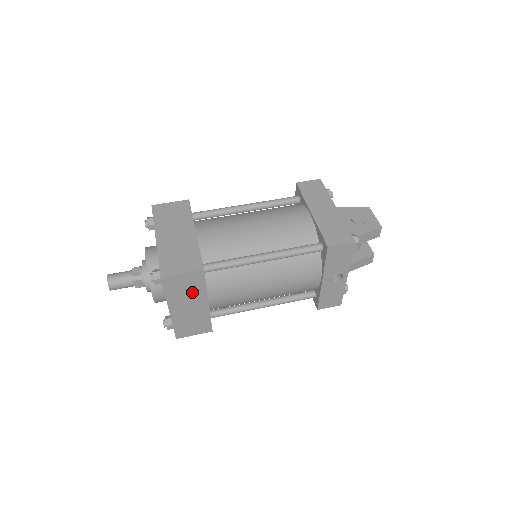
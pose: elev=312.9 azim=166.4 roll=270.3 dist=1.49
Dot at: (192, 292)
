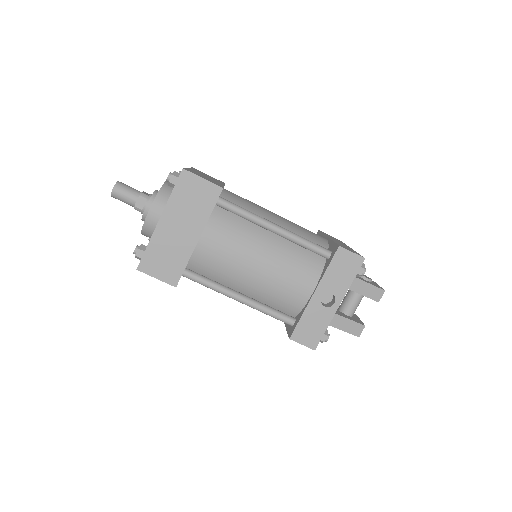
Dot at: (195, 211)
